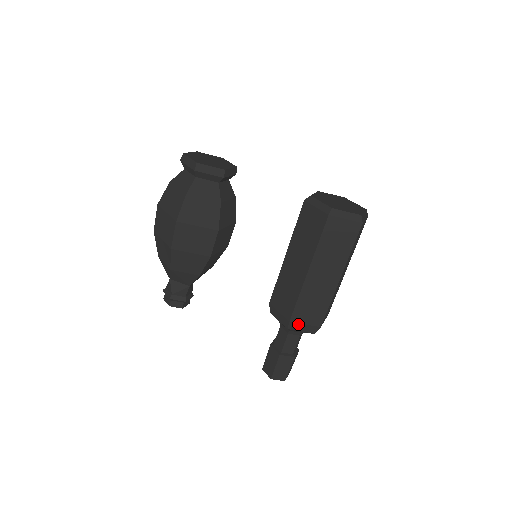
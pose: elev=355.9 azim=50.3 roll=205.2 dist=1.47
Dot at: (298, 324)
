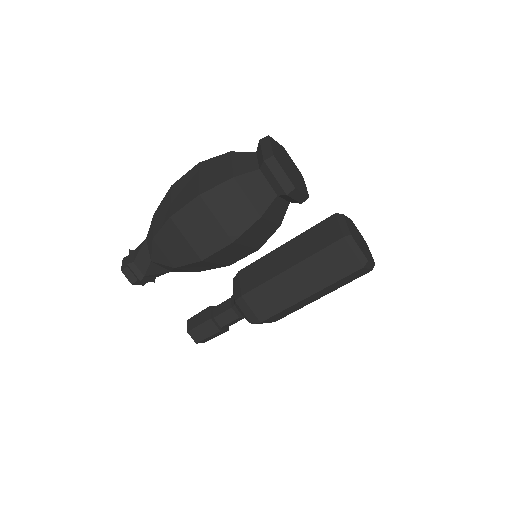
Dot at: (264, 322)
